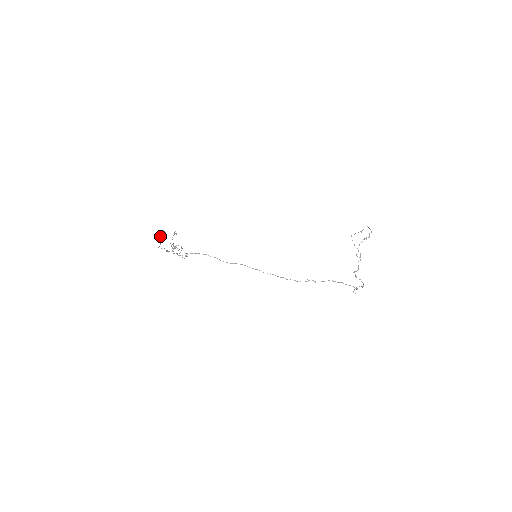
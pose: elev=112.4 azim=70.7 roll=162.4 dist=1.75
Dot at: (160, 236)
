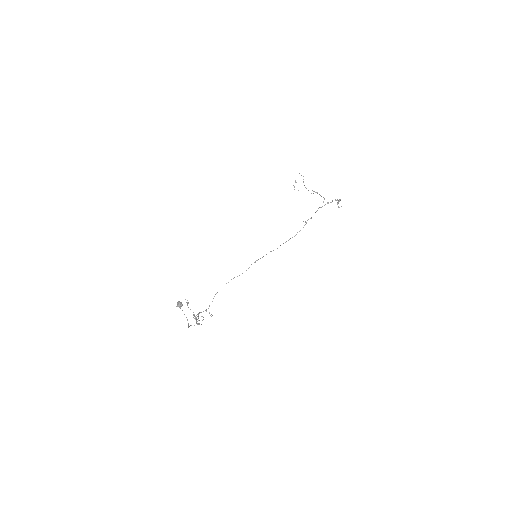
Dot at: (180, 308)
